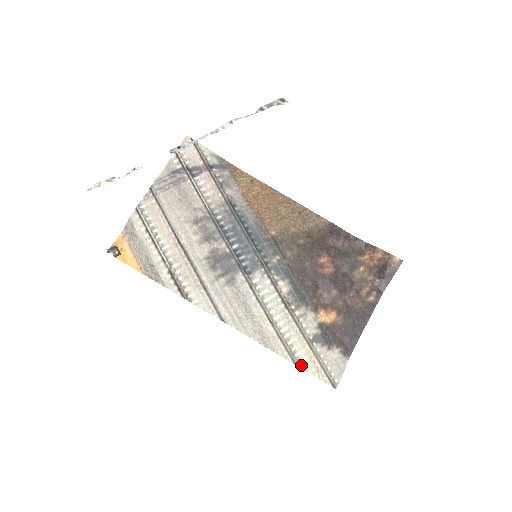
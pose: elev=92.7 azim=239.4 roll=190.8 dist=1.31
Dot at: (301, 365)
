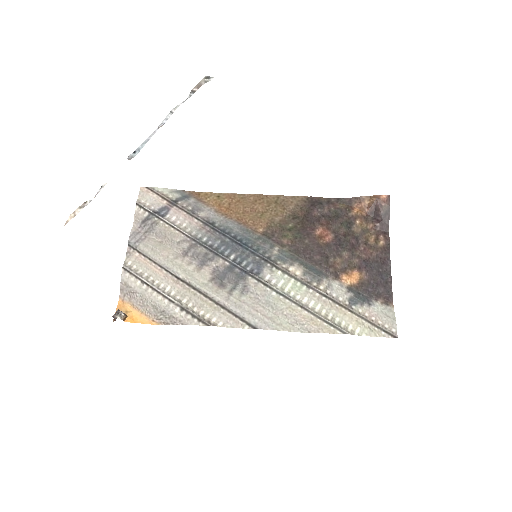
Dot at: (352, 332)
